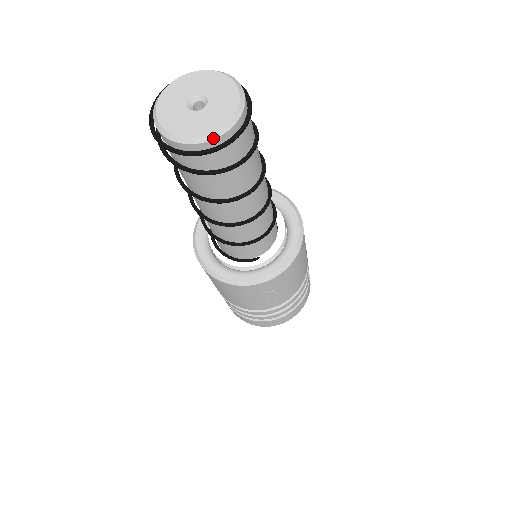
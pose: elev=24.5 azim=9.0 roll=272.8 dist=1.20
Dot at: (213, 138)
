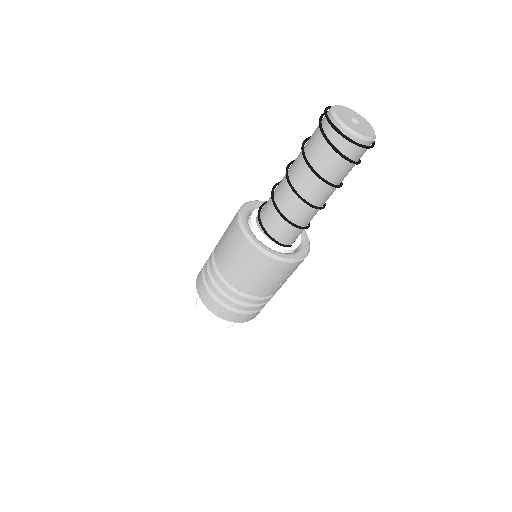
Dot at: (371, 140)
